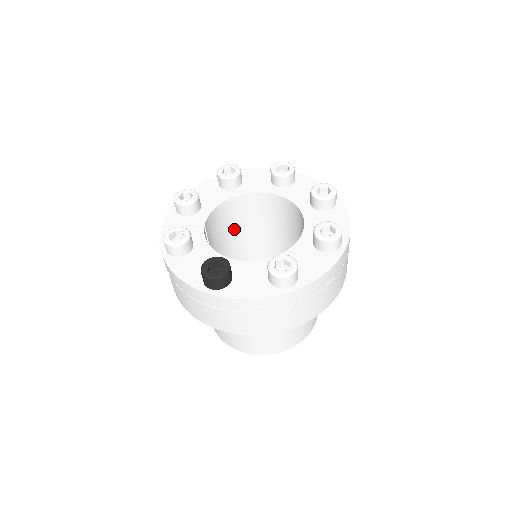
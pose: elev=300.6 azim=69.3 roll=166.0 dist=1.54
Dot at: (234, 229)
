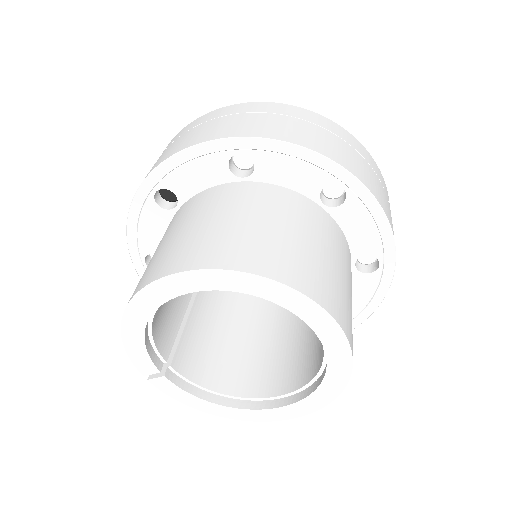
Dot at: (253, 302)
